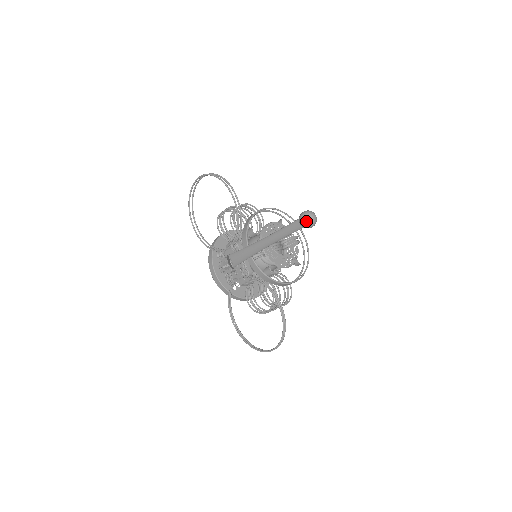
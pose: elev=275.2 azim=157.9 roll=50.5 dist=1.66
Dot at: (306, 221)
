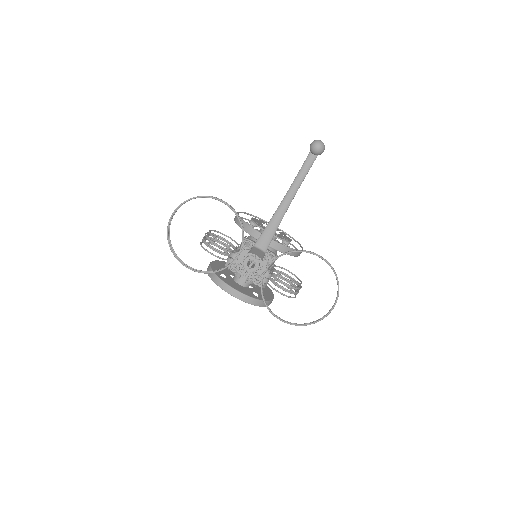
Dot at: (320, 145)
